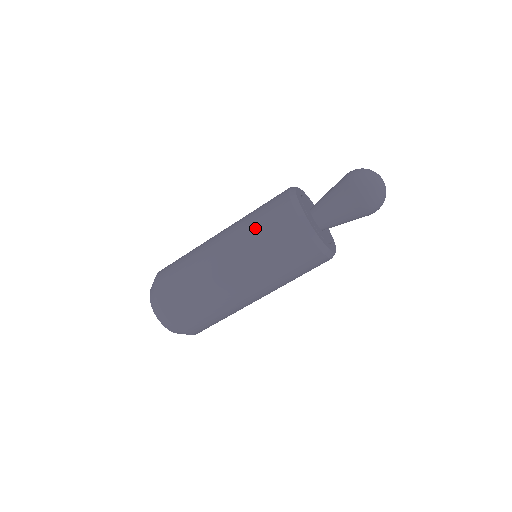
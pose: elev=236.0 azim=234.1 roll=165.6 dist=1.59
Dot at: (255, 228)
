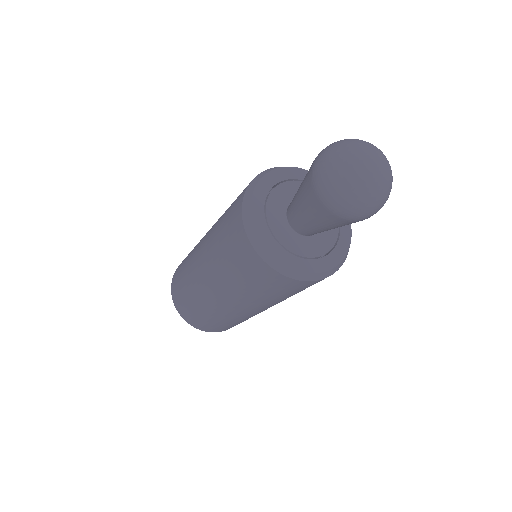
Dot at: (218, 245)
